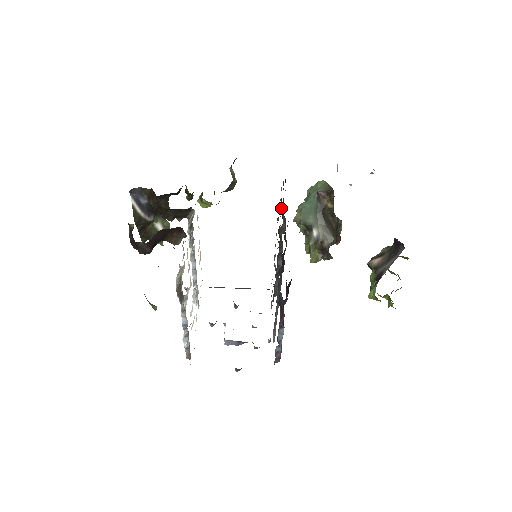
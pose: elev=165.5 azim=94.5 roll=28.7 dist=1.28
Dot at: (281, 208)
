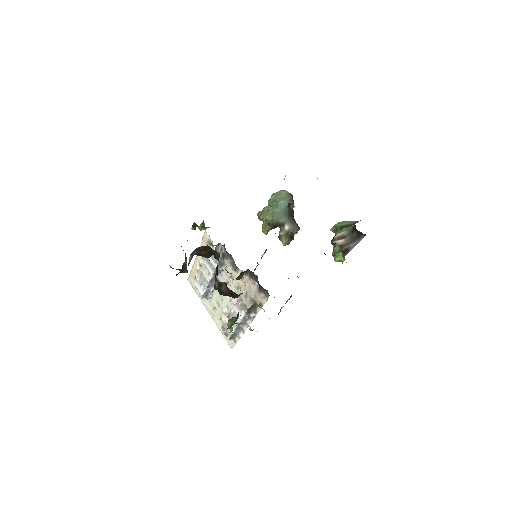
Dot at: occluded
